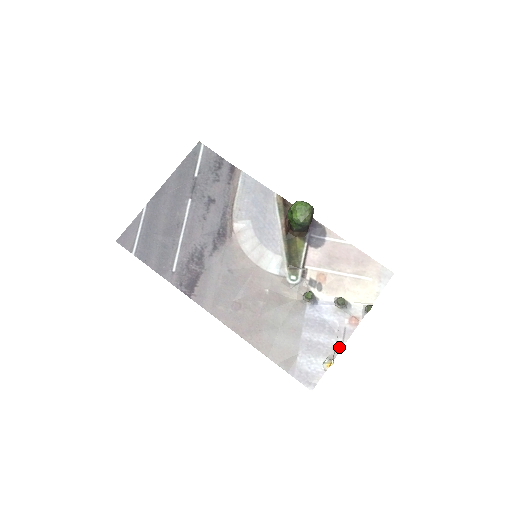
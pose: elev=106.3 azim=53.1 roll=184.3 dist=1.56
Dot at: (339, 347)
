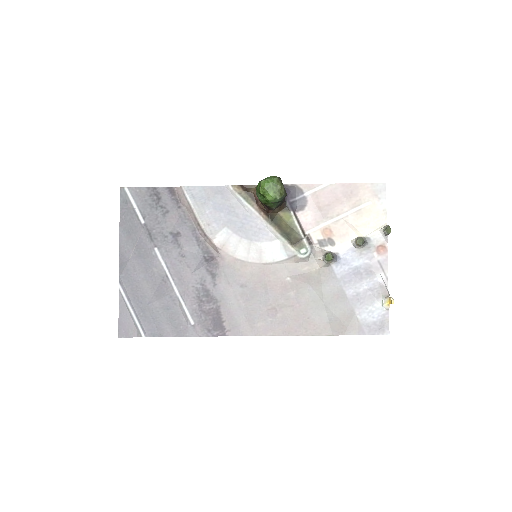
Dot at: (385, 281)
